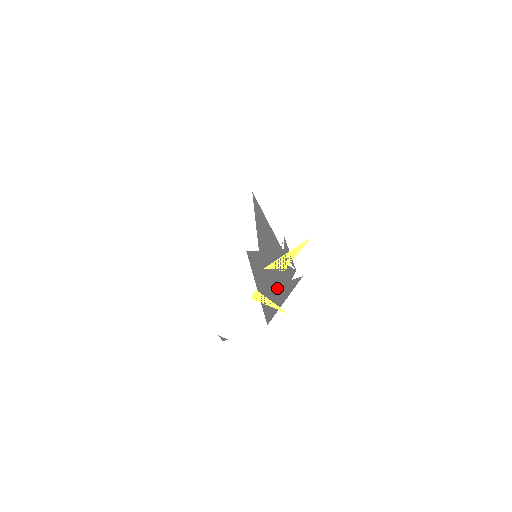
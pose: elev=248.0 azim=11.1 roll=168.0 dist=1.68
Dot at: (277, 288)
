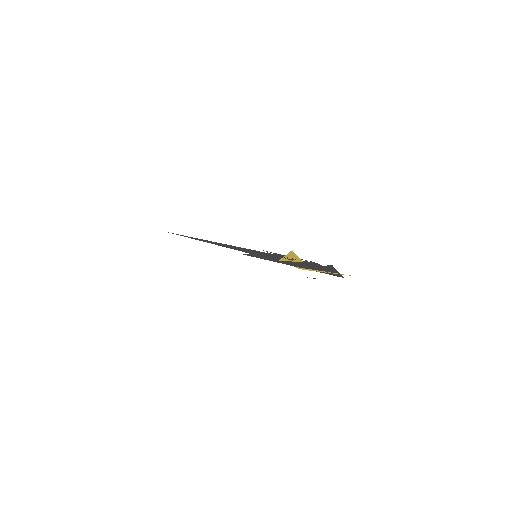
Dot at: (315, 267)
